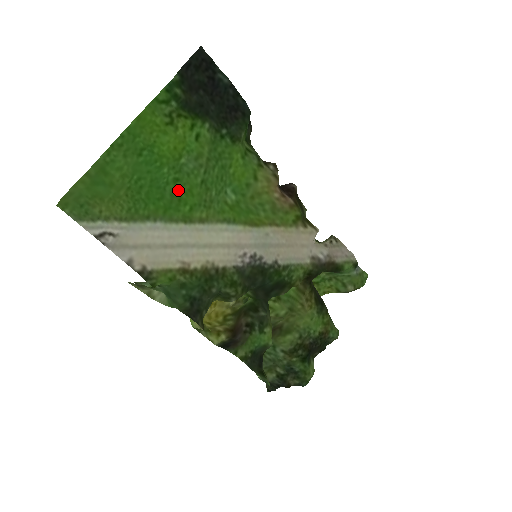
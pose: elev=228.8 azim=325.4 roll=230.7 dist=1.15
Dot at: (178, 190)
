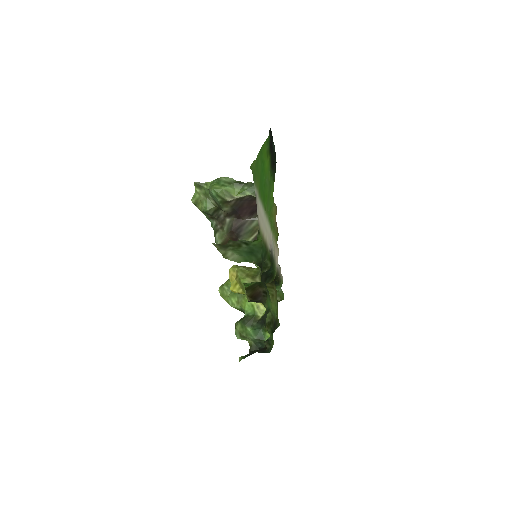
Dot at: (265, 192)
